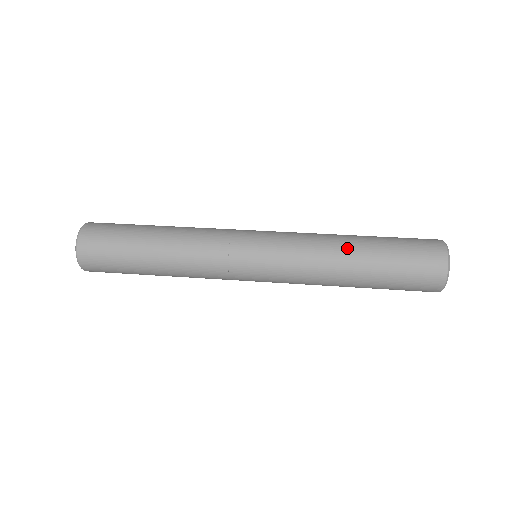
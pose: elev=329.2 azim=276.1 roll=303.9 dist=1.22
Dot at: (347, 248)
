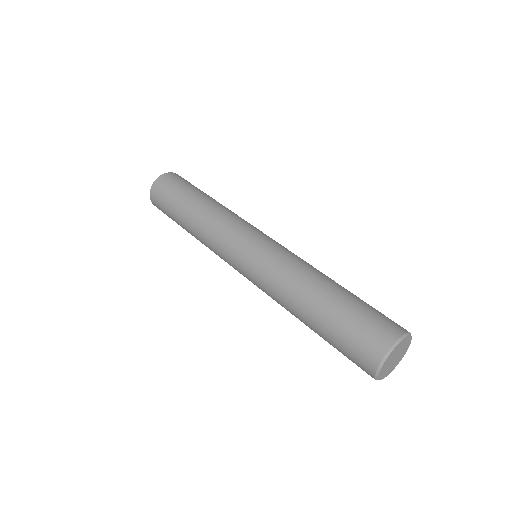
Dot at: (297, 312)
